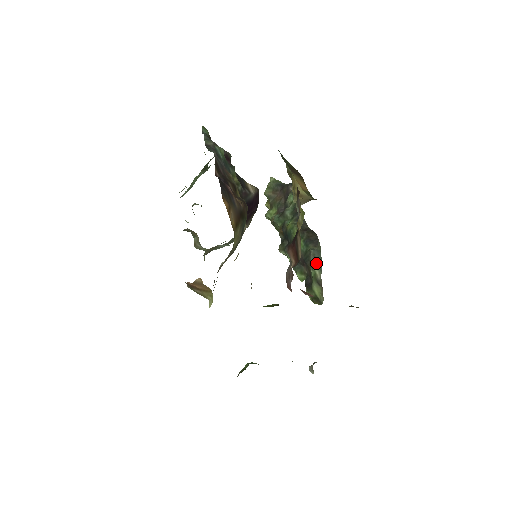
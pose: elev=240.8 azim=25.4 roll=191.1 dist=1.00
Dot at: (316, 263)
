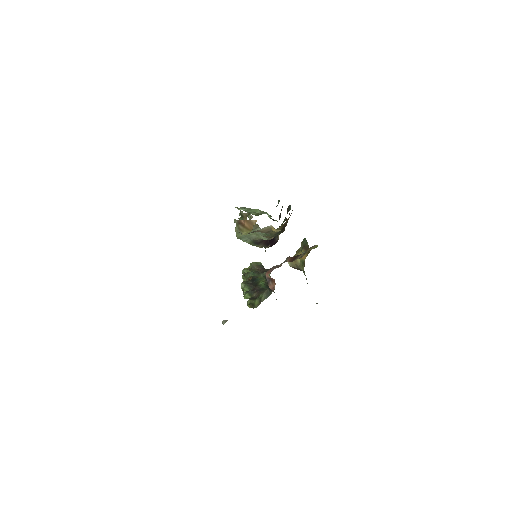
Dot at: (266, 295)
